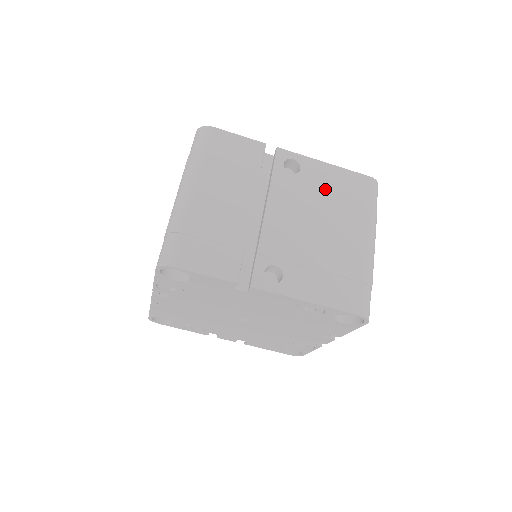
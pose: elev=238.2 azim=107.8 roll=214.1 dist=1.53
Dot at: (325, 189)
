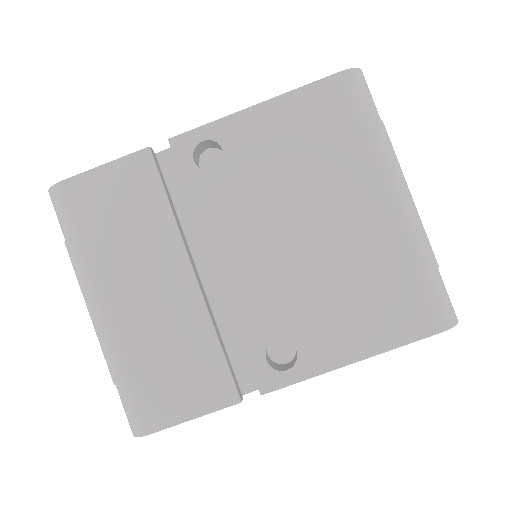
Dot at: (279, 157)
